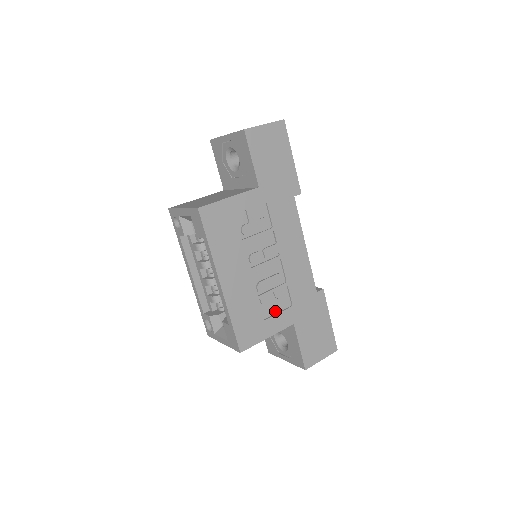
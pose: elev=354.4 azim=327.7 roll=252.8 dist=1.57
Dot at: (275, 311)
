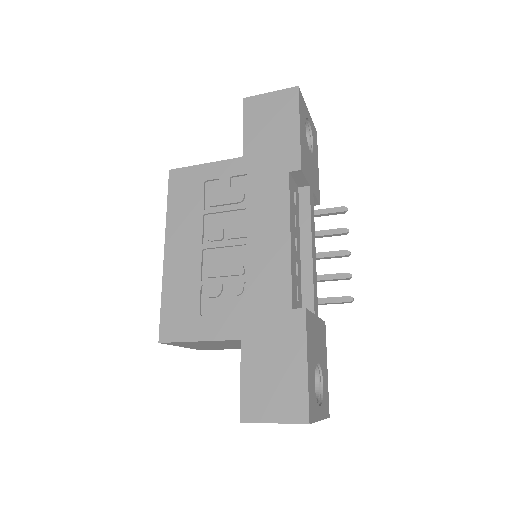
Dot at: (222, 311)
